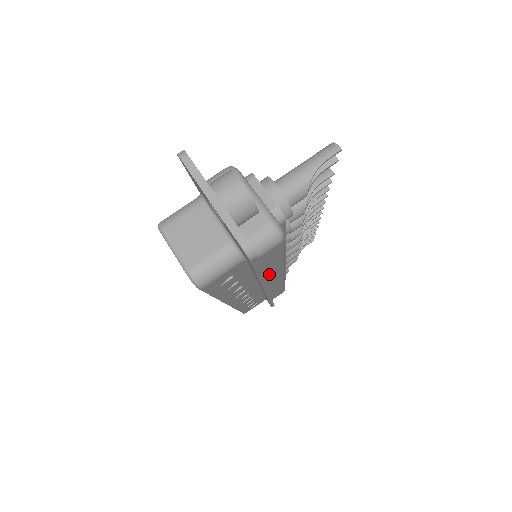
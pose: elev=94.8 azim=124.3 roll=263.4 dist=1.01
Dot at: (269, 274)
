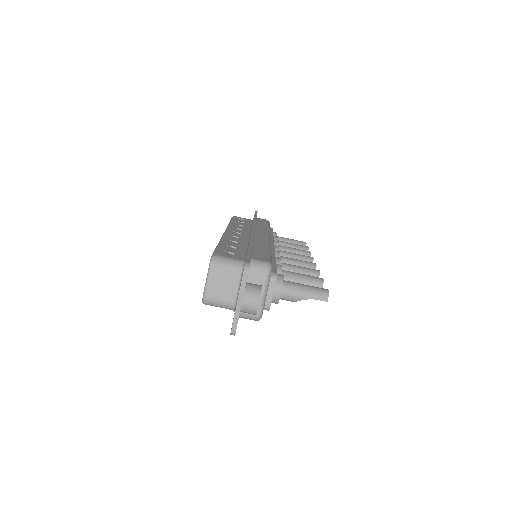
Dot at: occluded
